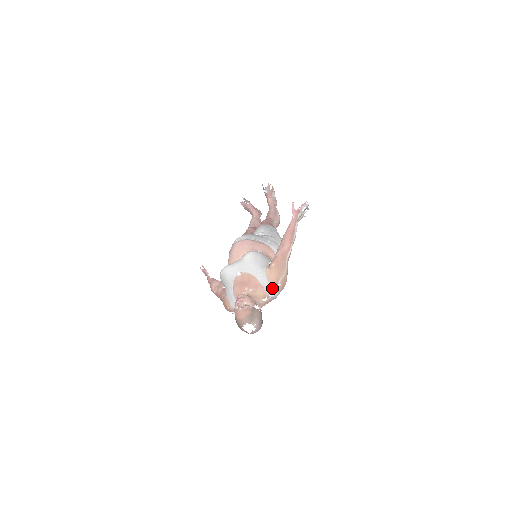
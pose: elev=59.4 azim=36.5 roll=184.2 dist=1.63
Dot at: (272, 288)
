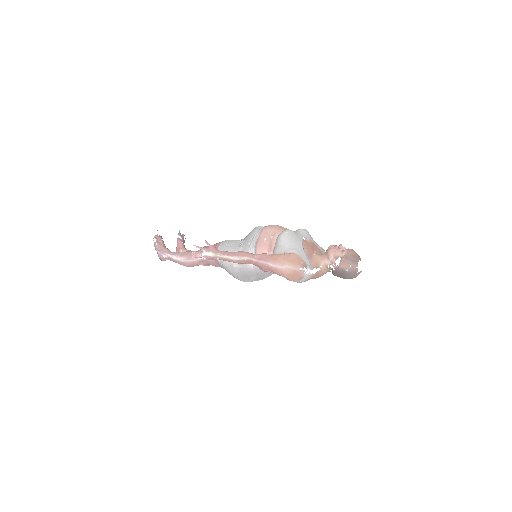
Dot at: occluded
